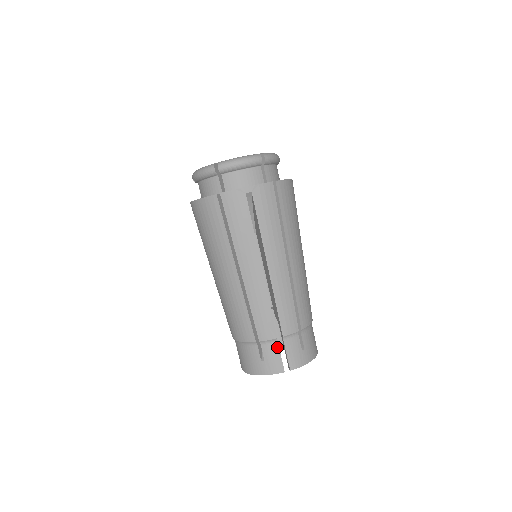
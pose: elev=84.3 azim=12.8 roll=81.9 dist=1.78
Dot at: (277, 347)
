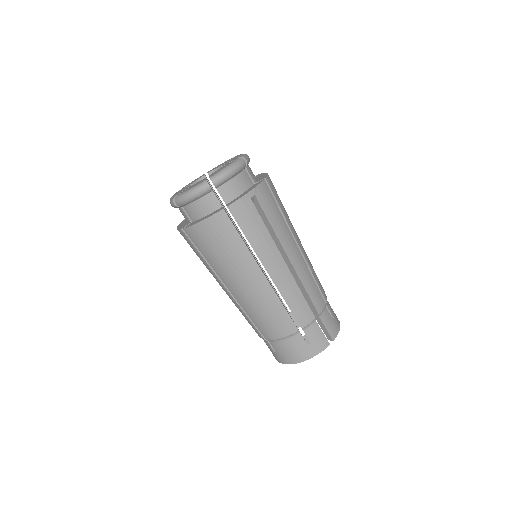
Dot at: (317, 326)
